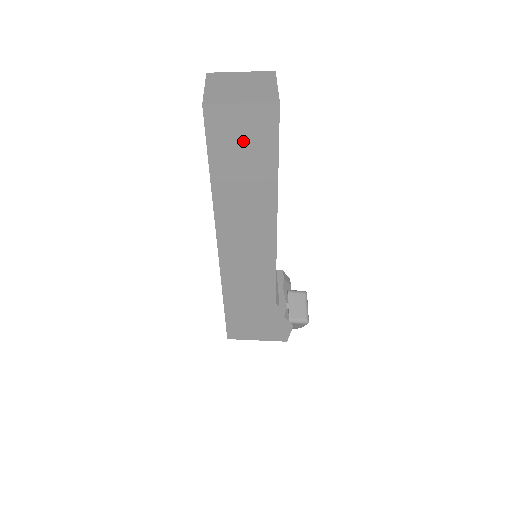
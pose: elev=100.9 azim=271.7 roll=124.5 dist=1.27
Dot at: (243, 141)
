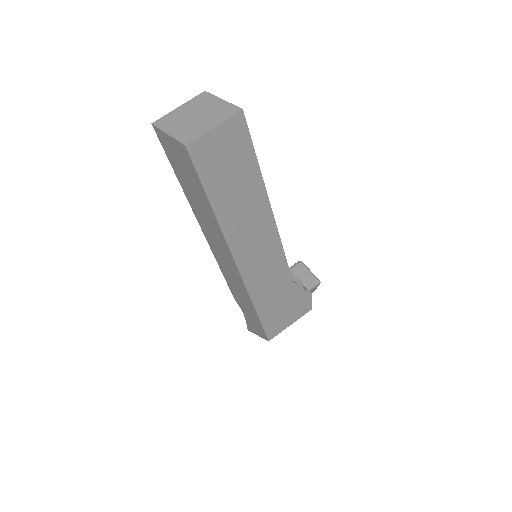
Dot at: (226, 159)
